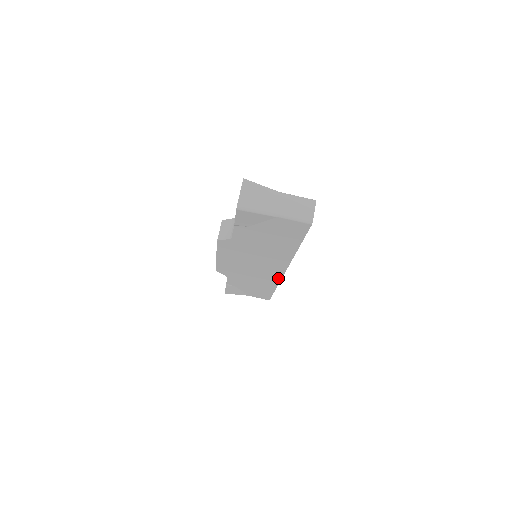
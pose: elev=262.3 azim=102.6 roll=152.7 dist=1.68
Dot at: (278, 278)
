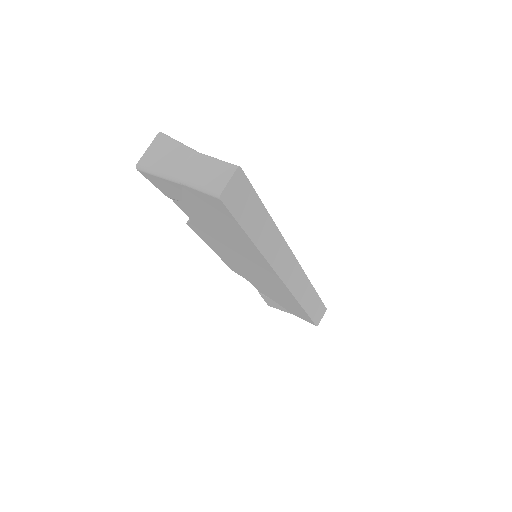
Dot at: (288, 292)
